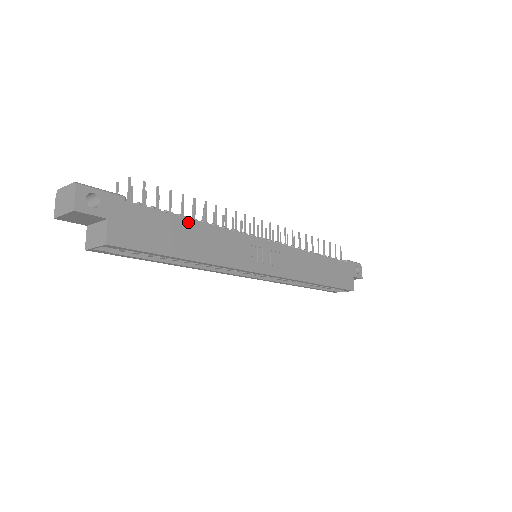
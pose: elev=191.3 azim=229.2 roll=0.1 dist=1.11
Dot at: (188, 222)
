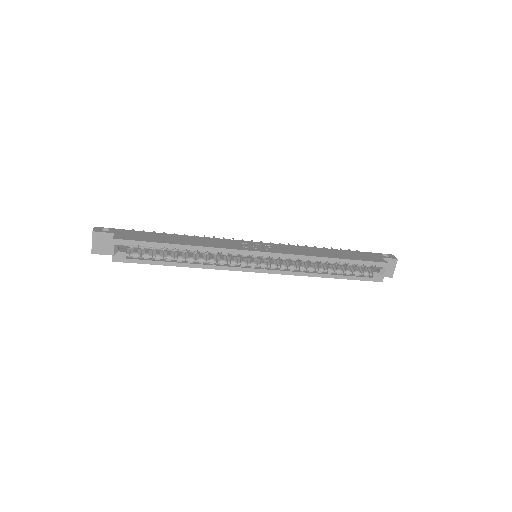
Dot at: (177, 235)
